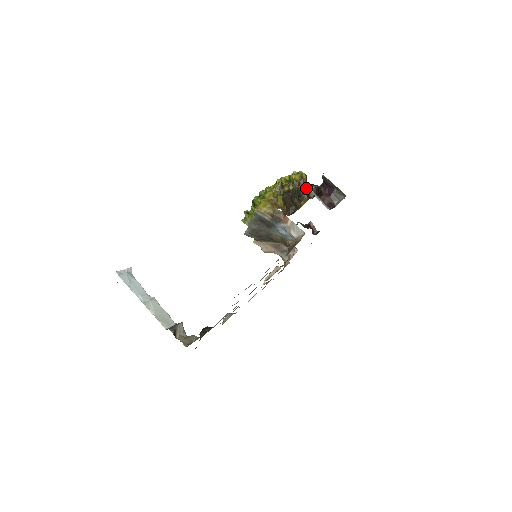
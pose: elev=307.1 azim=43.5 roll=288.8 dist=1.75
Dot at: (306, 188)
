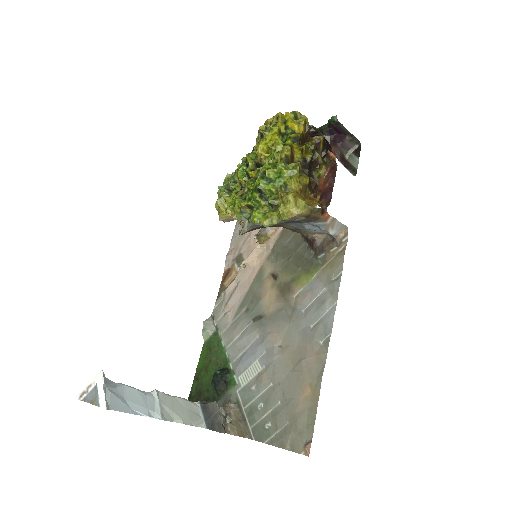
Dot at: occluded
